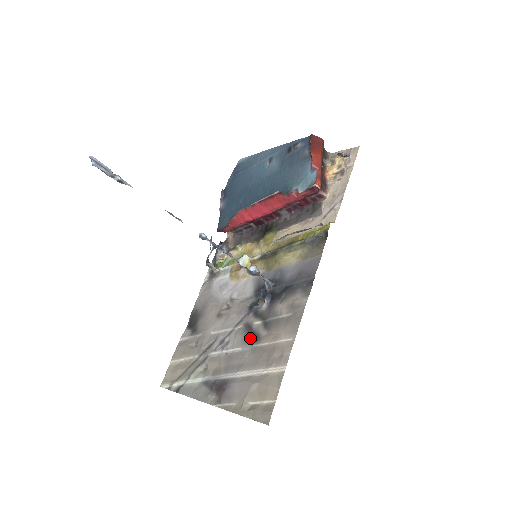
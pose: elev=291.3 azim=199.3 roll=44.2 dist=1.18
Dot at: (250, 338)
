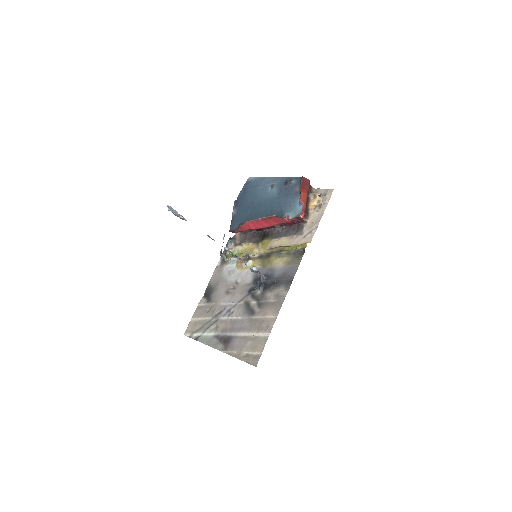
Dot at: (248, 312)
